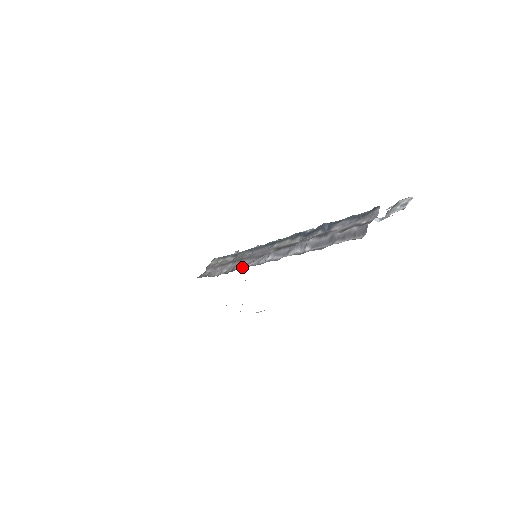
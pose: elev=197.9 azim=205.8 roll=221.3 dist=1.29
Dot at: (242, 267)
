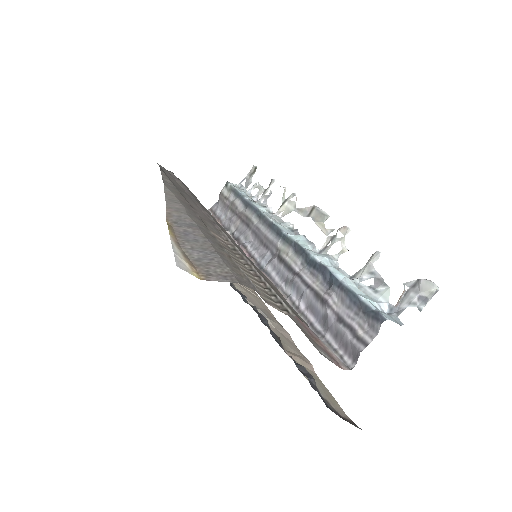
Dot at: (245, 250)
